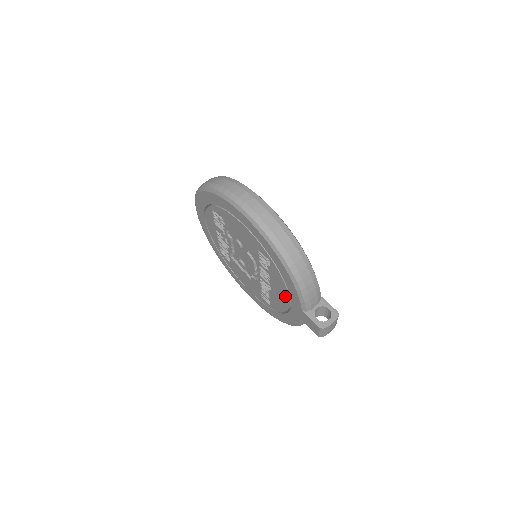
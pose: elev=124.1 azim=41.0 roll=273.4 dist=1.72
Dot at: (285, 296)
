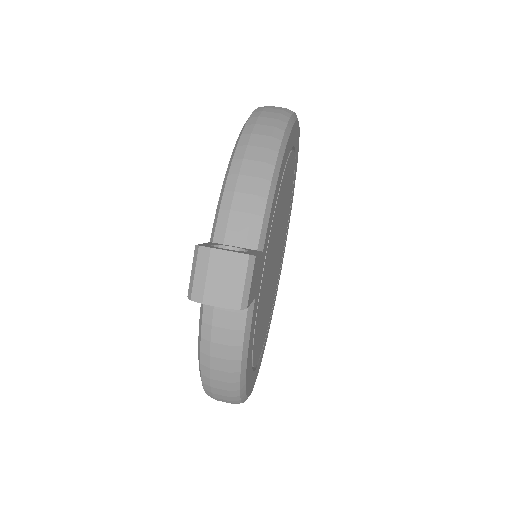
Dot at: occluded
